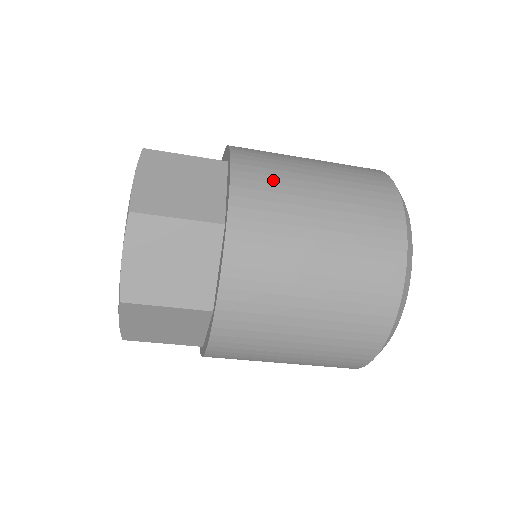
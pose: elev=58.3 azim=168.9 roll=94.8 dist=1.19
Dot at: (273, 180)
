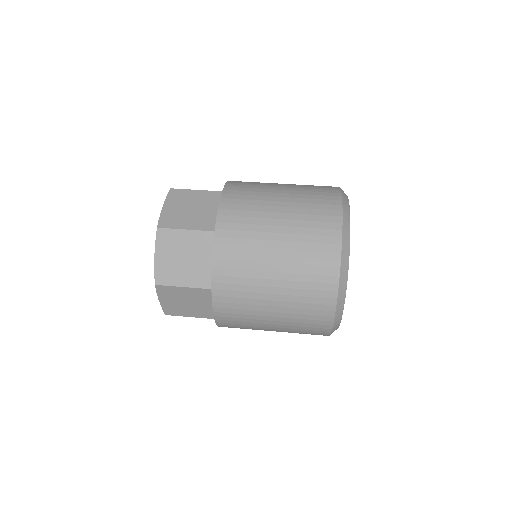
Dot at: occluded
